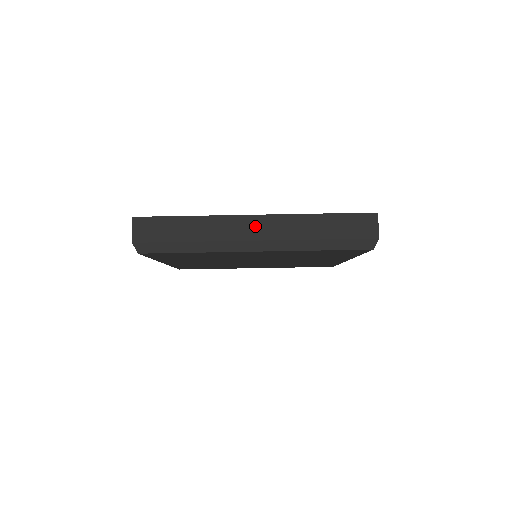
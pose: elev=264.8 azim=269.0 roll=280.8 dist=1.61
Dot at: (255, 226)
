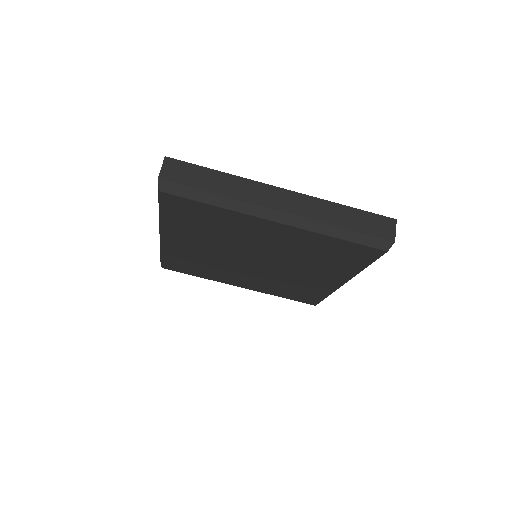
Dot at: (282, 198)
